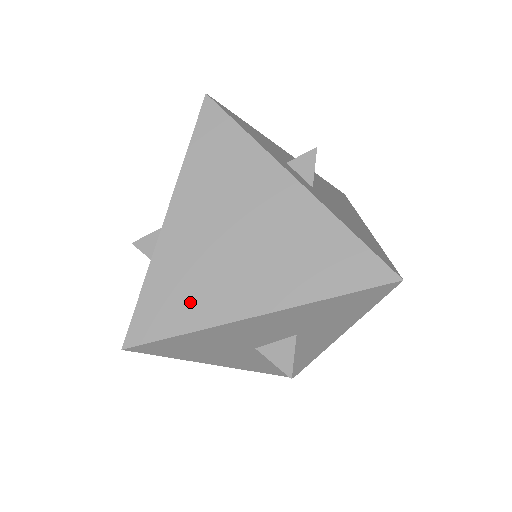
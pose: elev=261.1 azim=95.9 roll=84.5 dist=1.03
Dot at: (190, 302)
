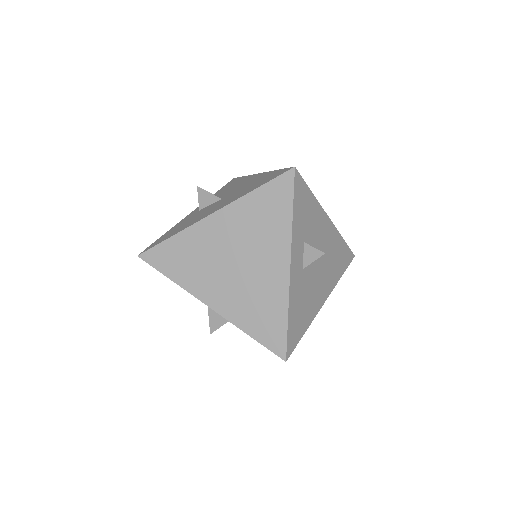
Dot at: (186, 268)
